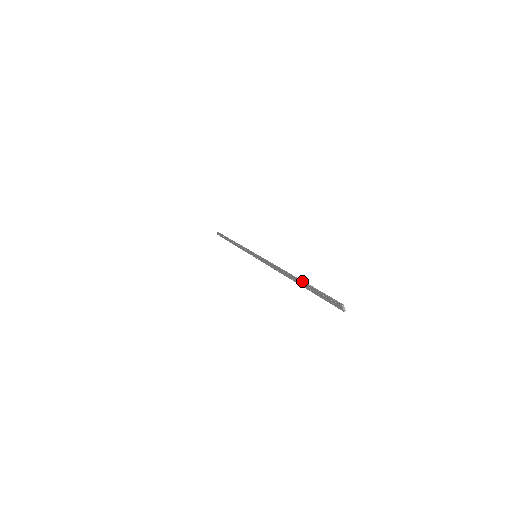
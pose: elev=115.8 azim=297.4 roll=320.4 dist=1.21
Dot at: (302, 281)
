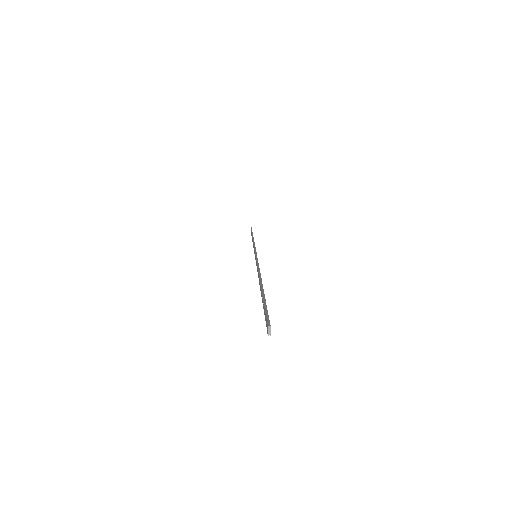
Dot at: (262, 289)
